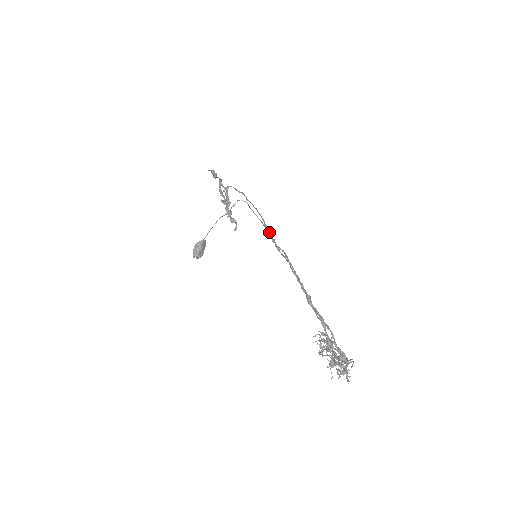
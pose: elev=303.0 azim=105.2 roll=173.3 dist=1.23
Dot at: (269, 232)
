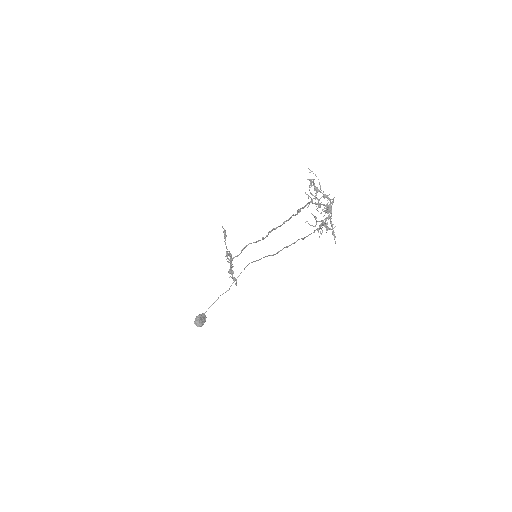
Dot at: (267, 235)
